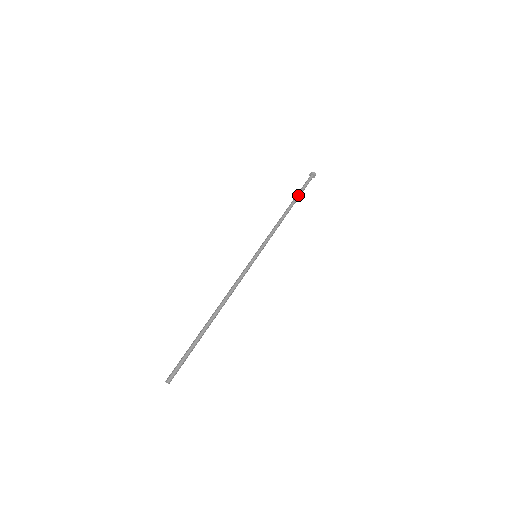
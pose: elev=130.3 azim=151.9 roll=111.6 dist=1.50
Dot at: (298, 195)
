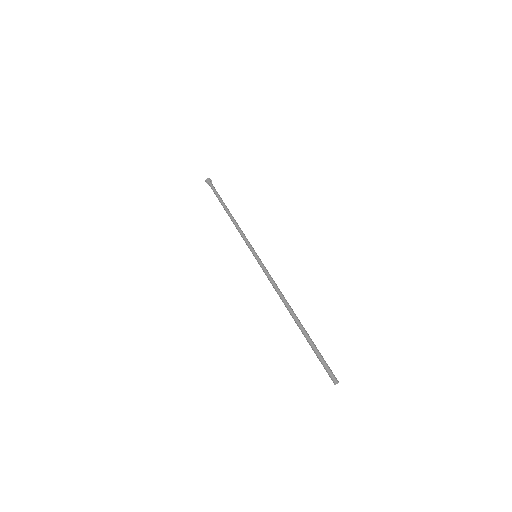
Dot at: occluded
